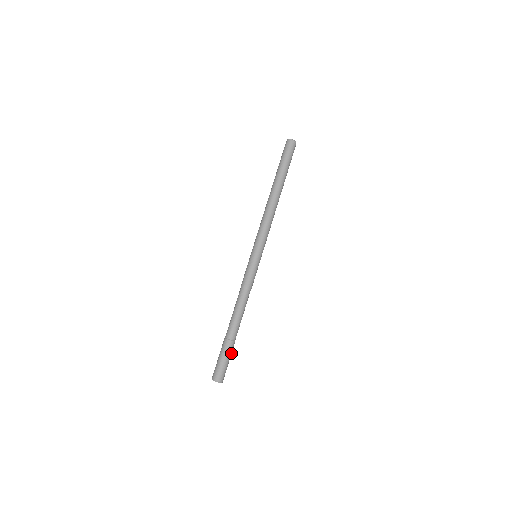
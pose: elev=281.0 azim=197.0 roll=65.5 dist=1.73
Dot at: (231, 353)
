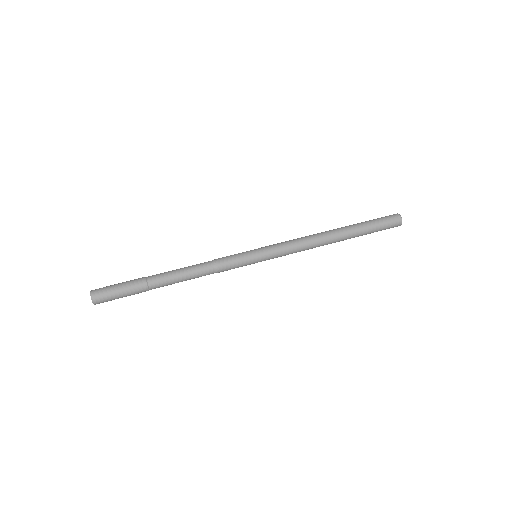
Dot at: (132, 289)
